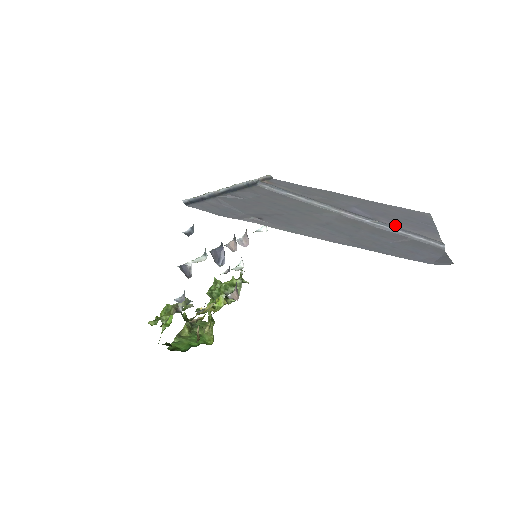
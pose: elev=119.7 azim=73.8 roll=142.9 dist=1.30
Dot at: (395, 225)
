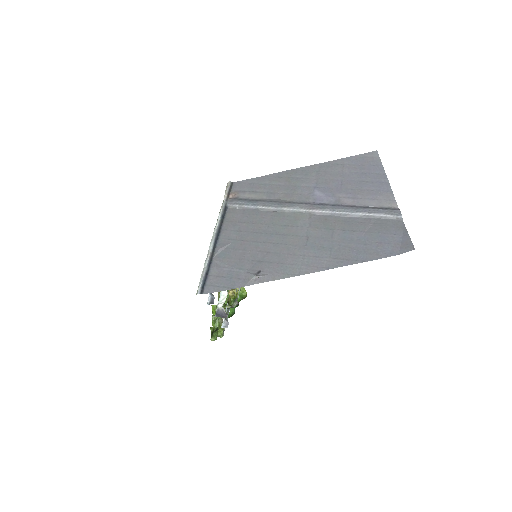
Dot at: (356, 202)
